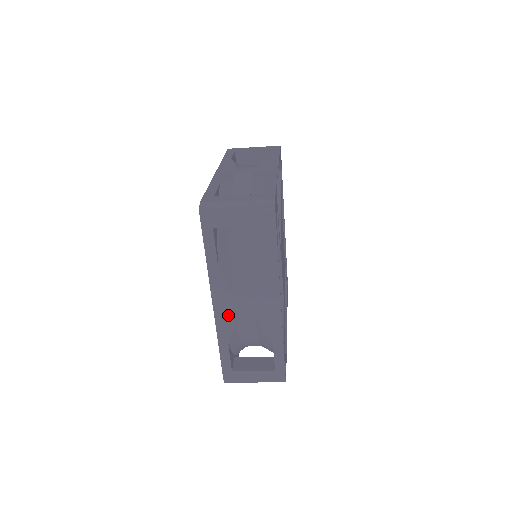
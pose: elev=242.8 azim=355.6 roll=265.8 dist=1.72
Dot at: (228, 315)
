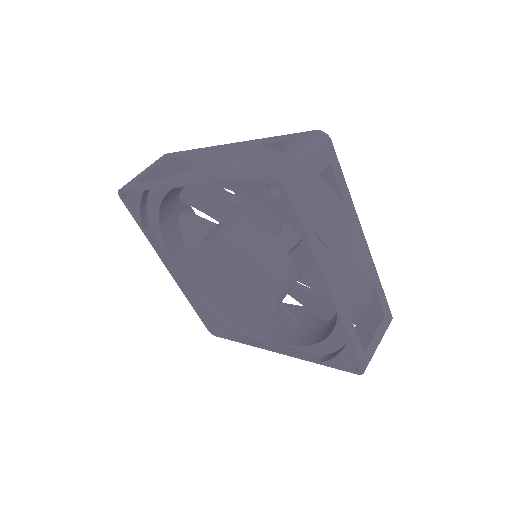
Dot at: (342, 290)
